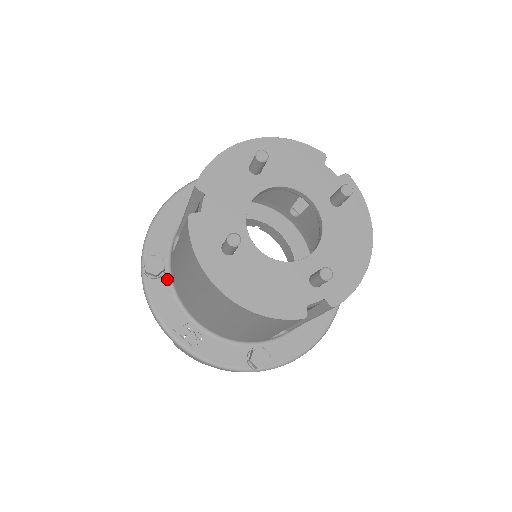
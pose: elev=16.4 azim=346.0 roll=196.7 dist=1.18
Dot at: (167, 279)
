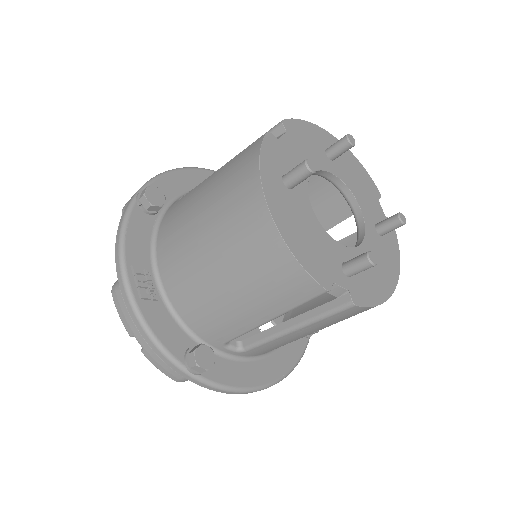
Dot at: (154, 221)
